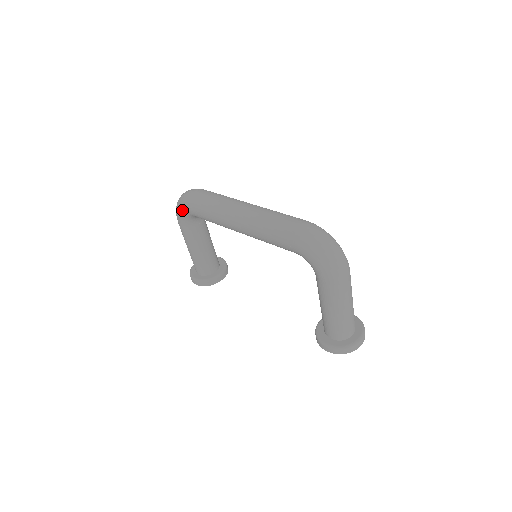
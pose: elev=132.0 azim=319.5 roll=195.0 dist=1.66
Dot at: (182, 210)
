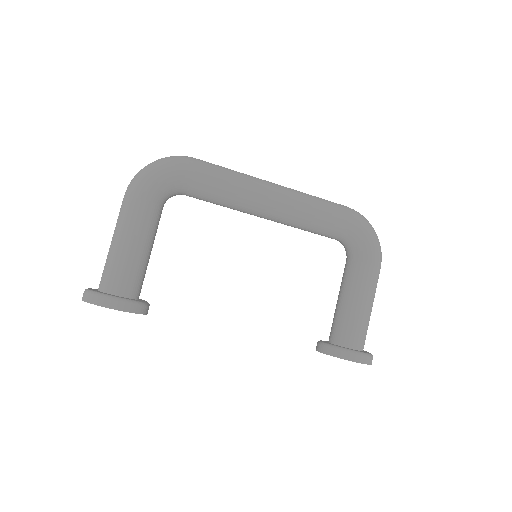
Dot at: (171, 171)
